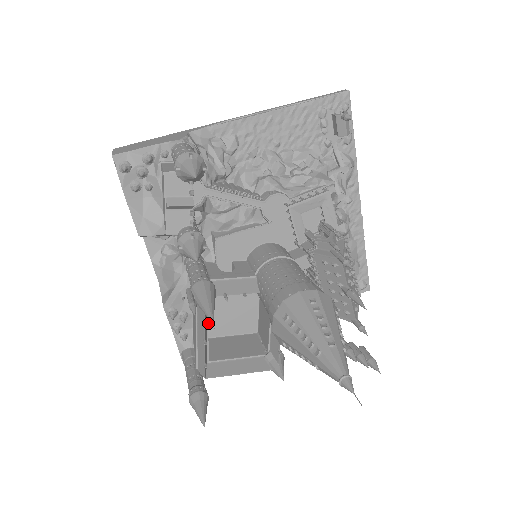
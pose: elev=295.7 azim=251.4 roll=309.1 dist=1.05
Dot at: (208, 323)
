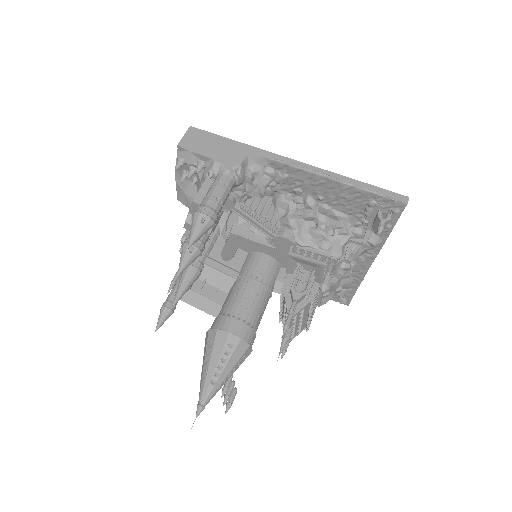
Dot at: occluded
